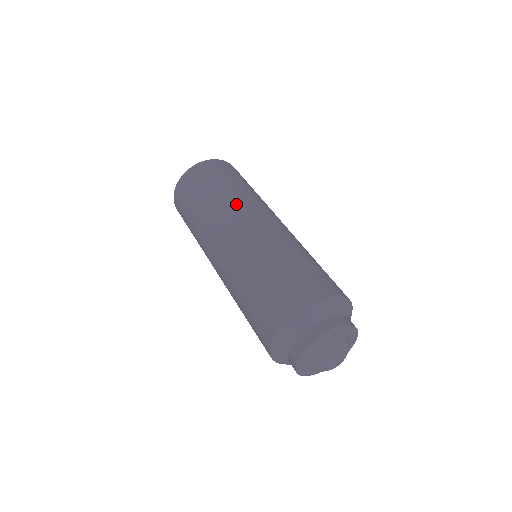
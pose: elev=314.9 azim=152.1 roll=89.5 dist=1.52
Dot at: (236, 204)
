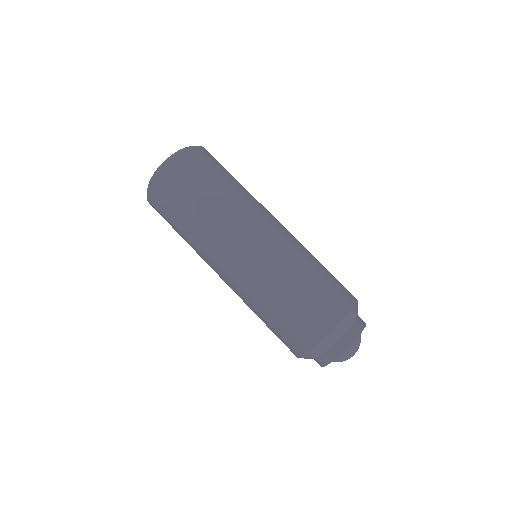
Dot at: (244, 209)
